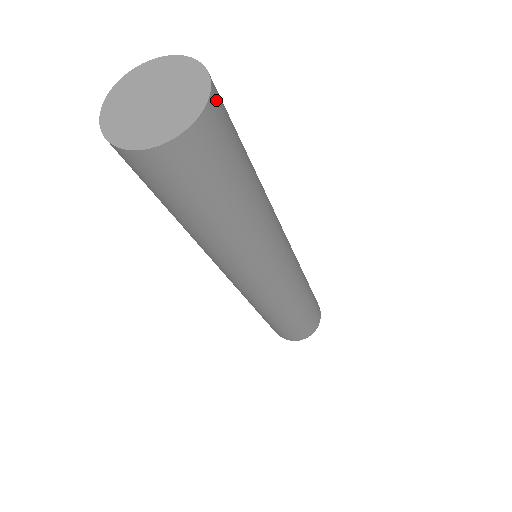
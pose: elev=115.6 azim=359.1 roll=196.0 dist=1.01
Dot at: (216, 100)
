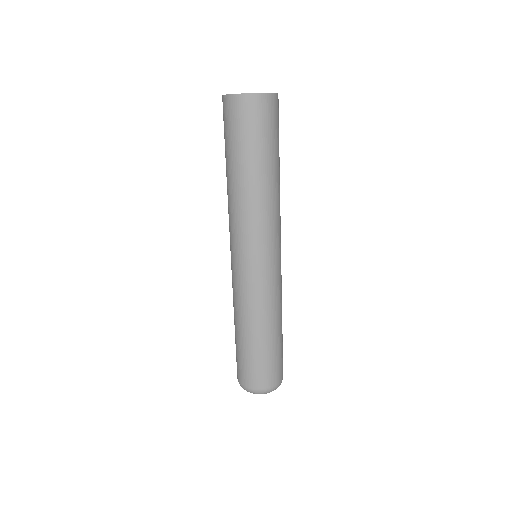
Dot at: (267, 100)
